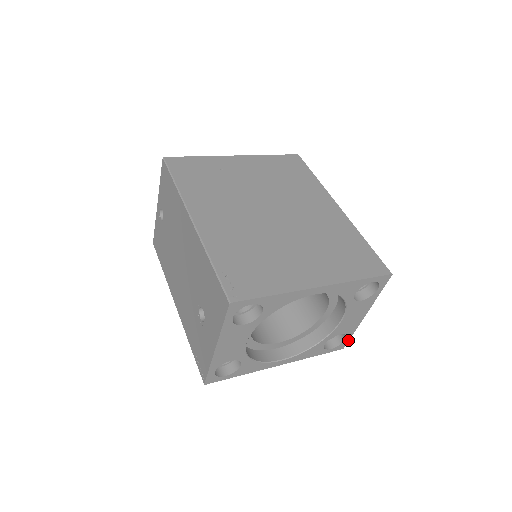
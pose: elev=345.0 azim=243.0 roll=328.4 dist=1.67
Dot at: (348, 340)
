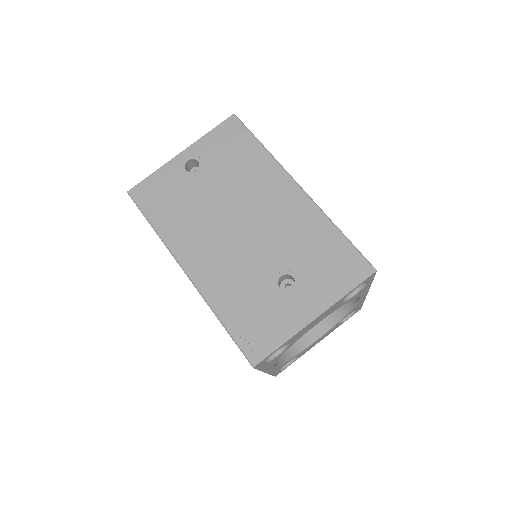
Dot at: occluded
